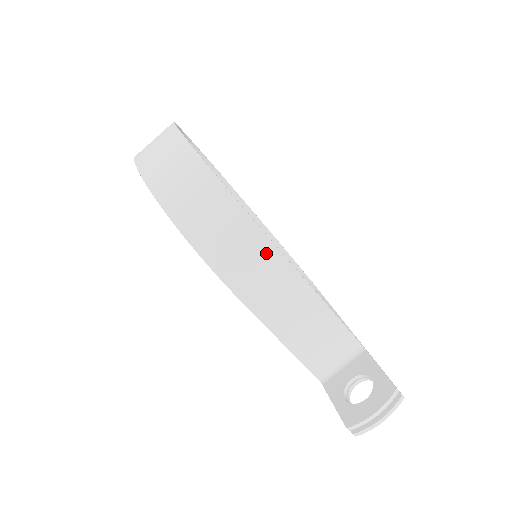
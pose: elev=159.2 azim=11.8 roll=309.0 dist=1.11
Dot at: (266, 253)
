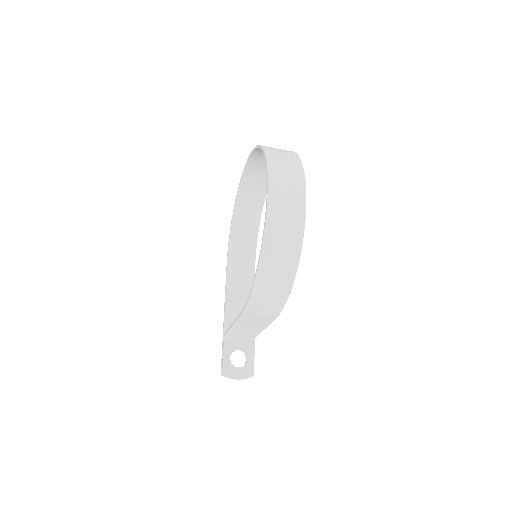
Dot at: (273, 313)
